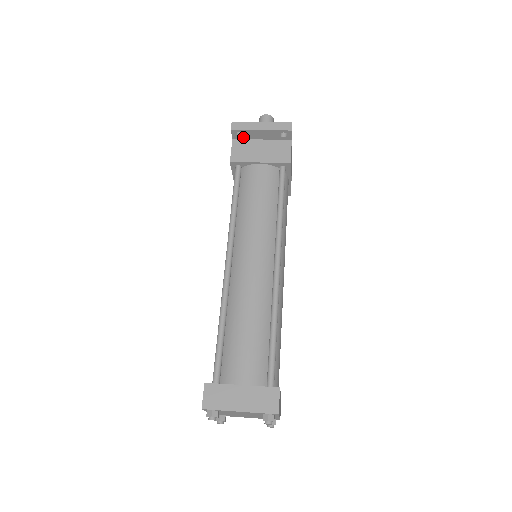
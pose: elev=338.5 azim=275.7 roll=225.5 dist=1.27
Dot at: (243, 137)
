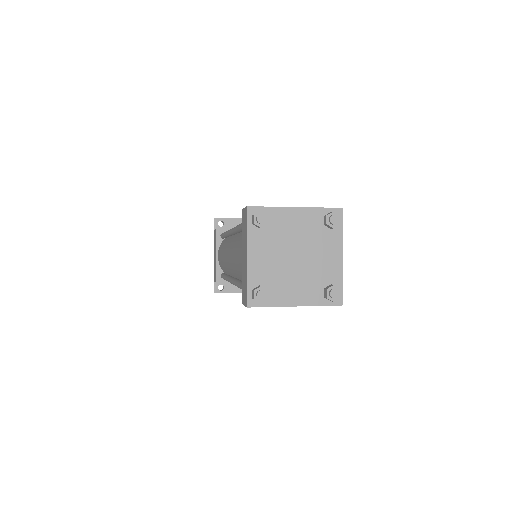
Dot at: (224, 228)
